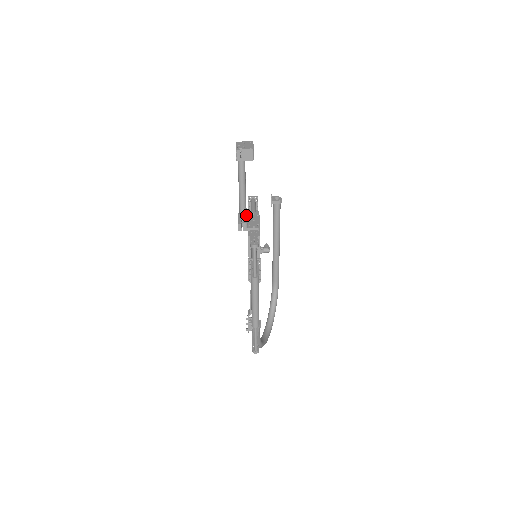
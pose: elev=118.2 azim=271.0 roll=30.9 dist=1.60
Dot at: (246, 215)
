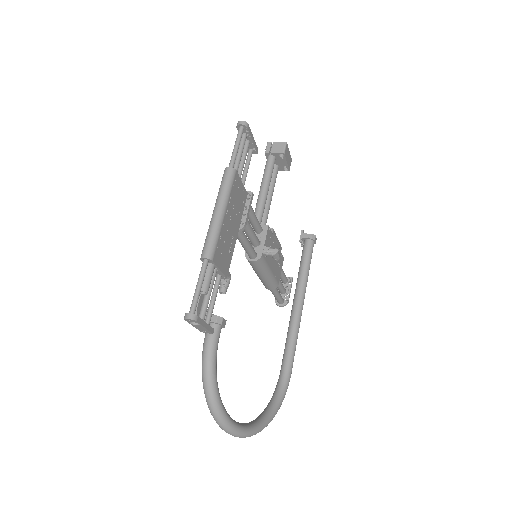
Dot at: occluded
